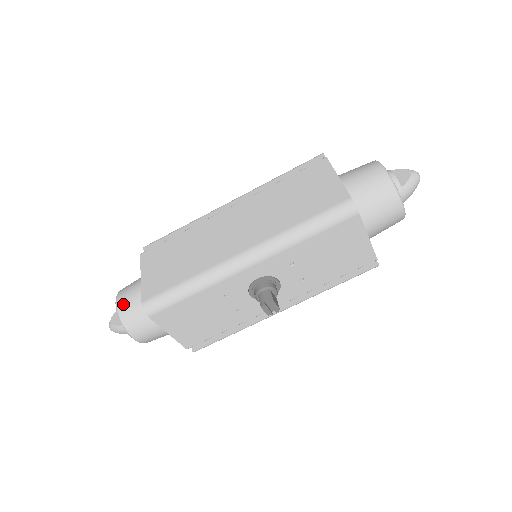
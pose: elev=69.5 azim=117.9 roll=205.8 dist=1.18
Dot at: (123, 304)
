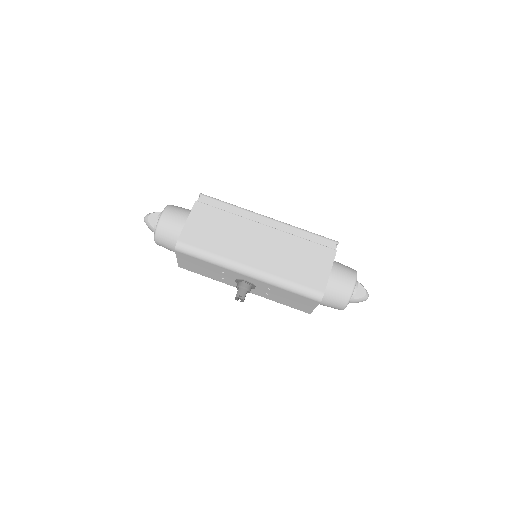
Dot at: (165, 223)
